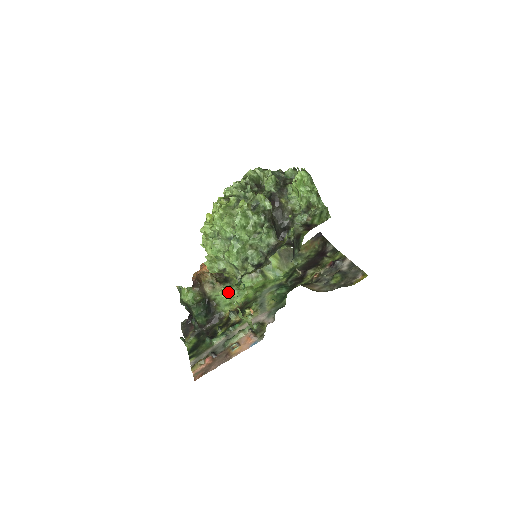
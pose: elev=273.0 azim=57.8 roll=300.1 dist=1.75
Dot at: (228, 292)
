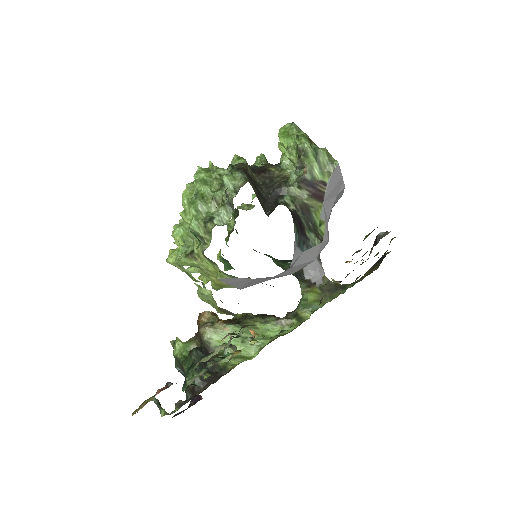
Dot at: (175, 252)
